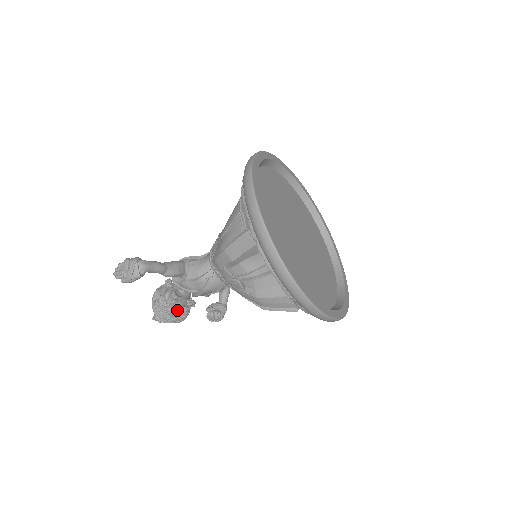
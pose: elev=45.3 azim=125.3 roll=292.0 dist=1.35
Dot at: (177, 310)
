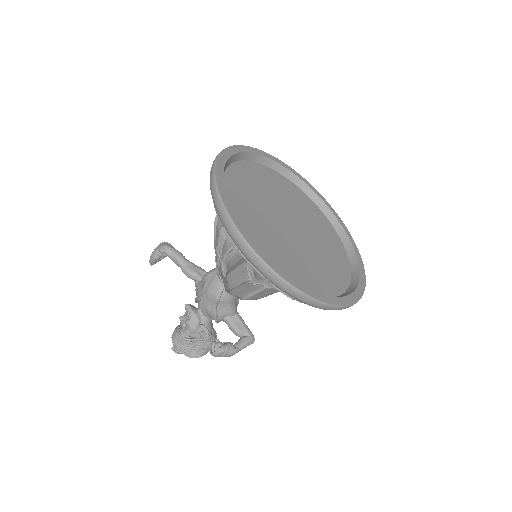
Dot at: (188, 331)
